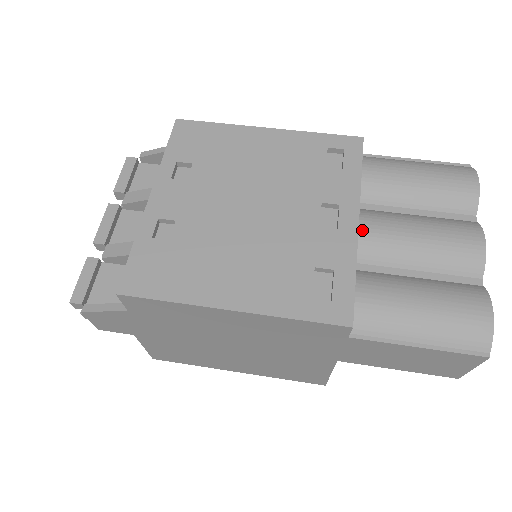
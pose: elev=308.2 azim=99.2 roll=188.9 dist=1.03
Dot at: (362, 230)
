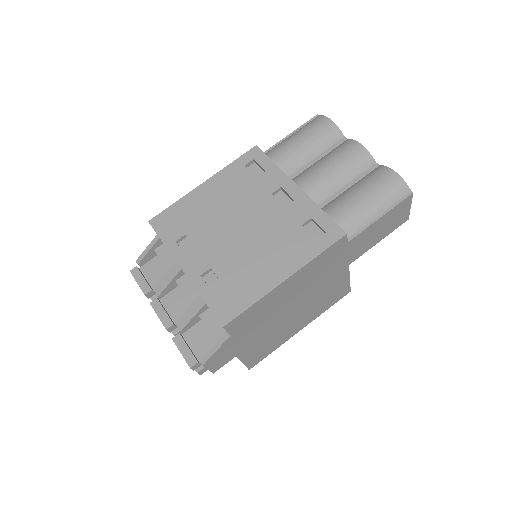
Dot at: (303, 189)
